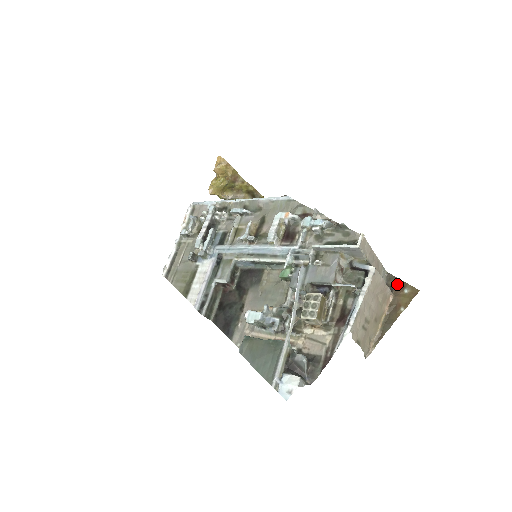
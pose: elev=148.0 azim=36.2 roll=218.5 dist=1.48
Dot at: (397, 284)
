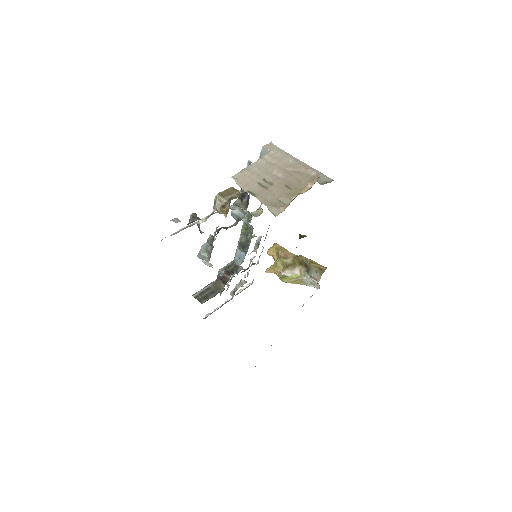
Dot at: occluded
